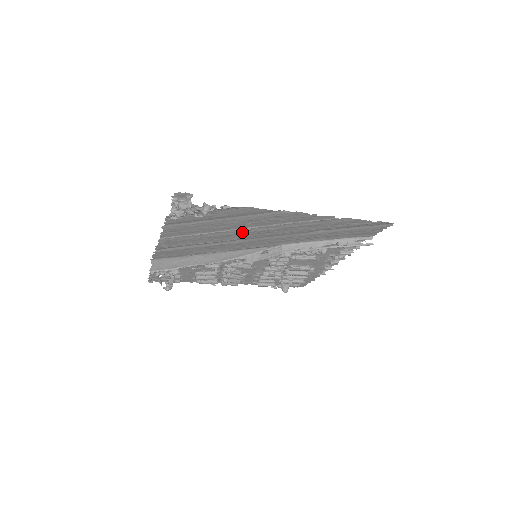
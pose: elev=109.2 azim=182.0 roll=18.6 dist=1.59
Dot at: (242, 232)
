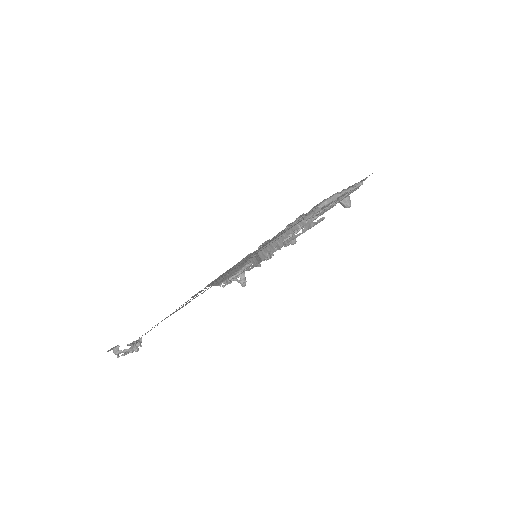
Dot at: occluded
